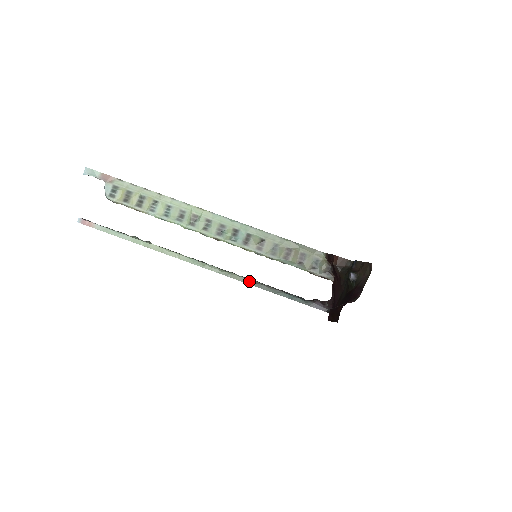
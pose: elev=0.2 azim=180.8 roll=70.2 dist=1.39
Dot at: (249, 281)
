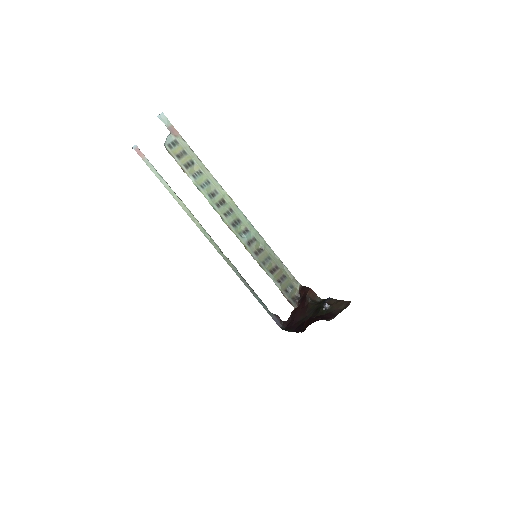
Dot at: (238, 272)
